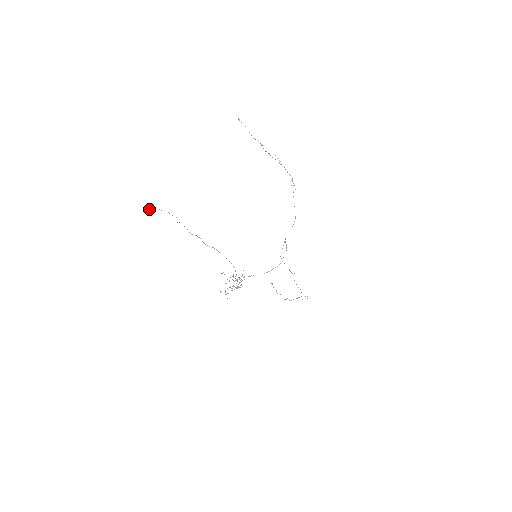
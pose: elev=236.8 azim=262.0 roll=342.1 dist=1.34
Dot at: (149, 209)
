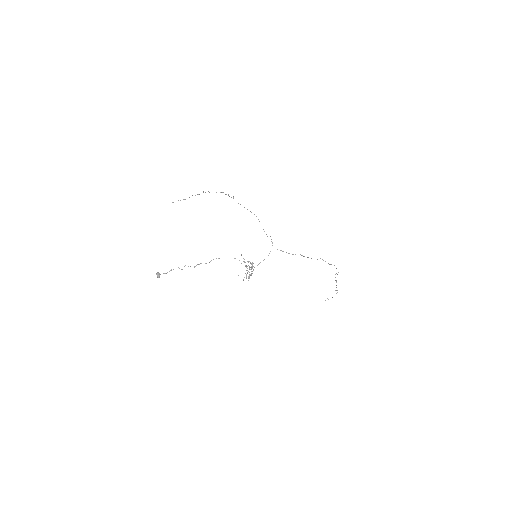
Dot at: occluded
